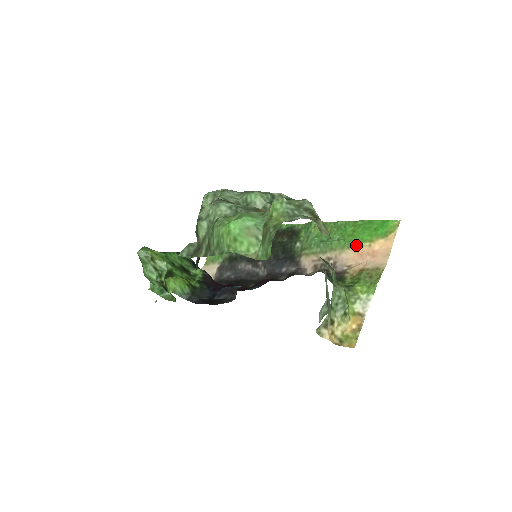
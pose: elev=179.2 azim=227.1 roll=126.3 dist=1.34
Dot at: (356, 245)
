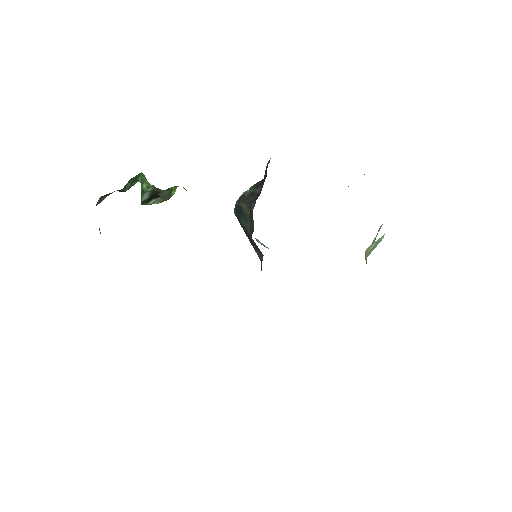
Dot at: occluded
